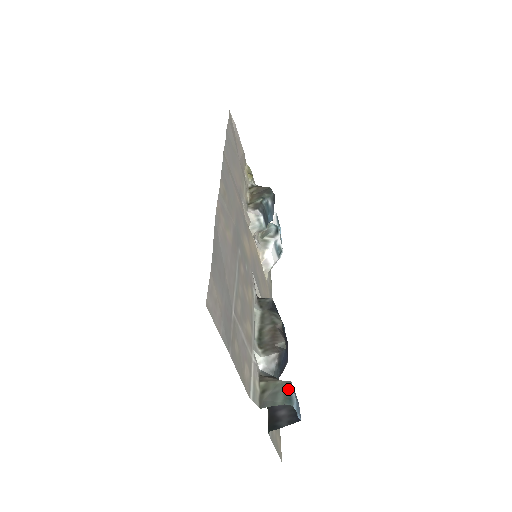
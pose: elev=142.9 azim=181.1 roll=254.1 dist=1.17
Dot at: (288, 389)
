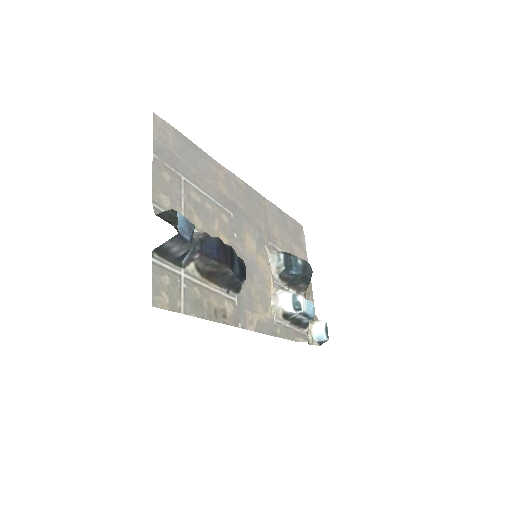
Dot at: occluded
